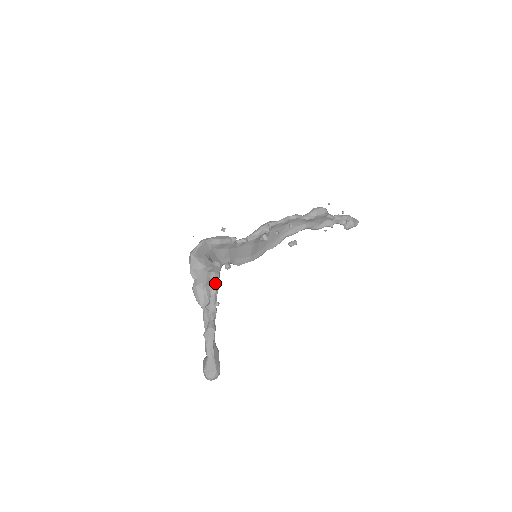
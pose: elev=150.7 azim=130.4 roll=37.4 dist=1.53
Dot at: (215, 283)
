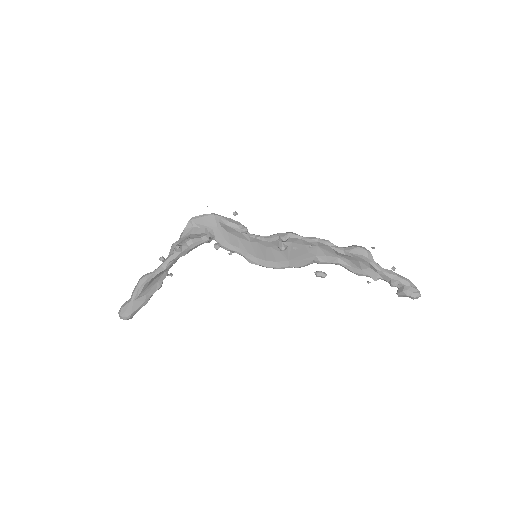
Dot at: (179, 245)
